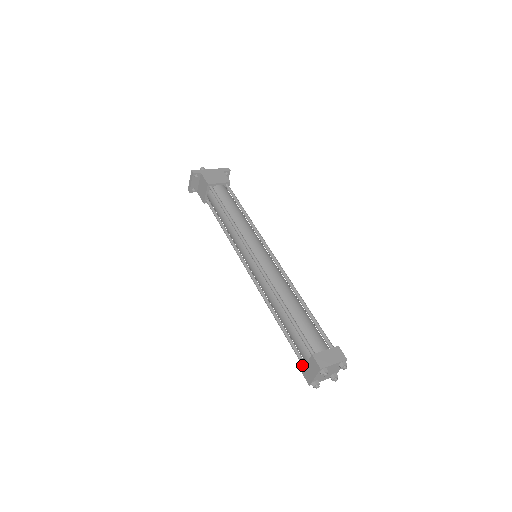
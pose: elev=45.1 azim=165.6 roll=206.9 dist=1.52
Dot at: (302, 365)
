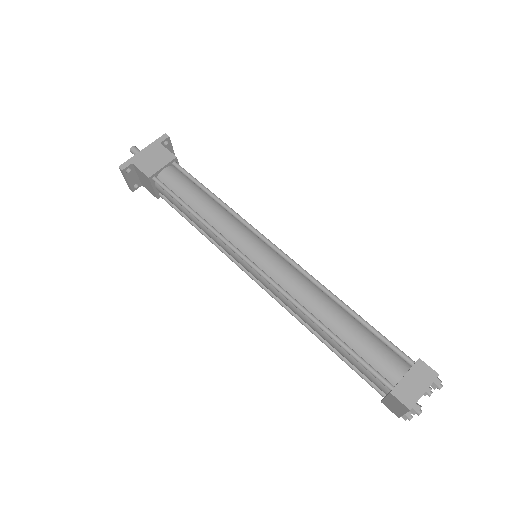
Dot at: occluded
